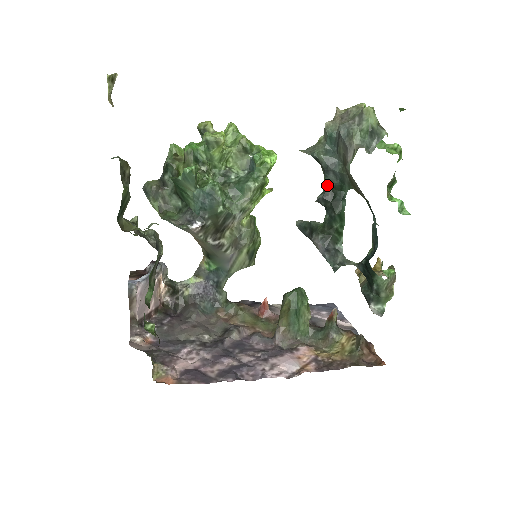
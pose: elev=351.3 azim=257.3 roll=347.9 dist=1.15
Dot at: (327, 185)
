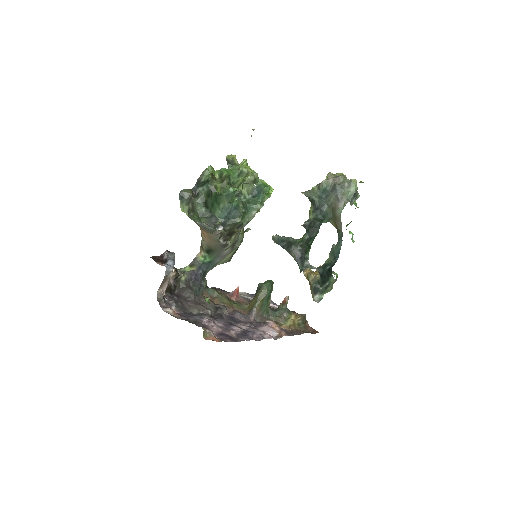
Dot at: (313, 217)
